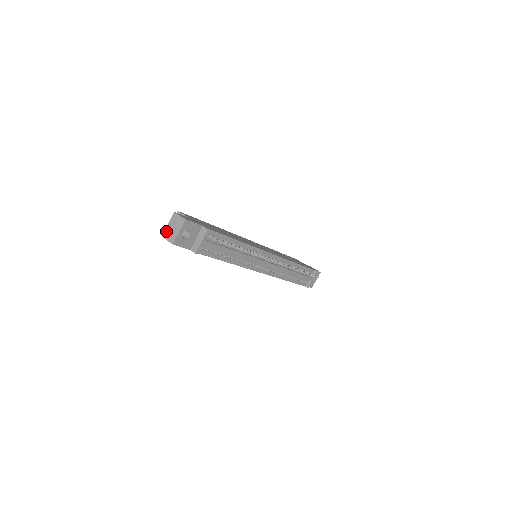
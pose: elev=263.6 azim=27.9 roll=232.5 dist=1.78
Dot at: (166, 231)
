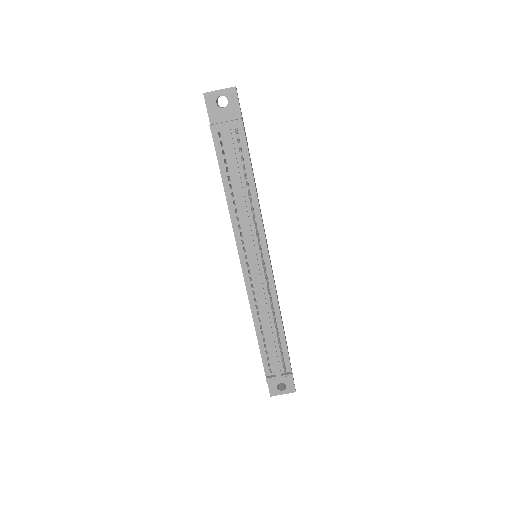
Dot at: occluded
